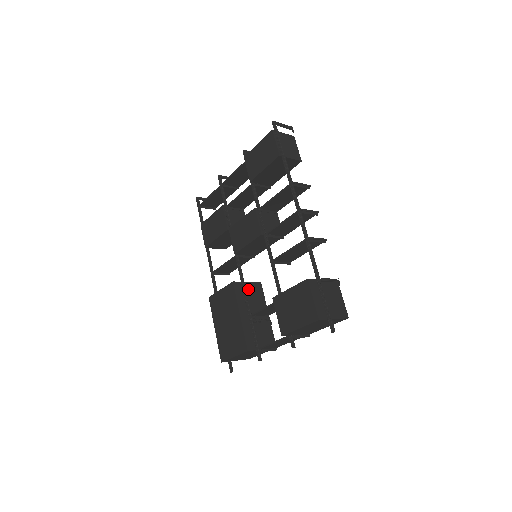
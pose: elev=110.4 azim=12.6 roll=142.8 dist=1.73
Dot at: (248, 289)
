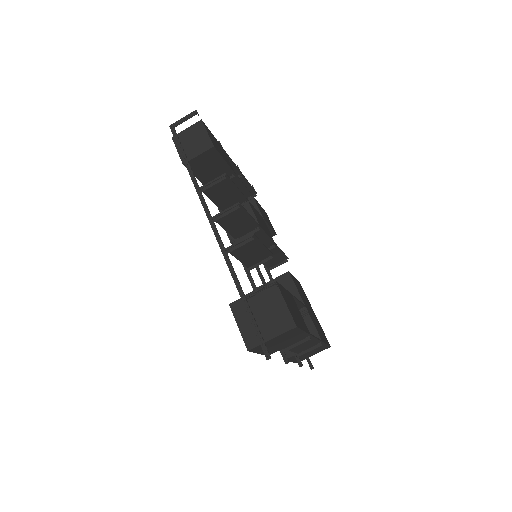
Dot at: occluded
